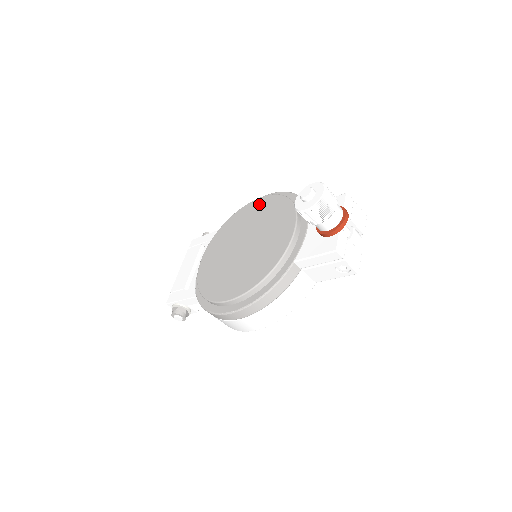
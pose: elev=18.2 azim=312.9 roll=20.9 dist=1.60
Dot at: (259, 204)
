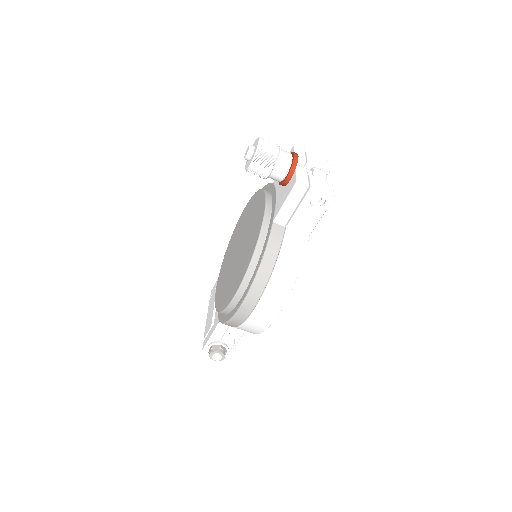
Dot at: (242, 216)
